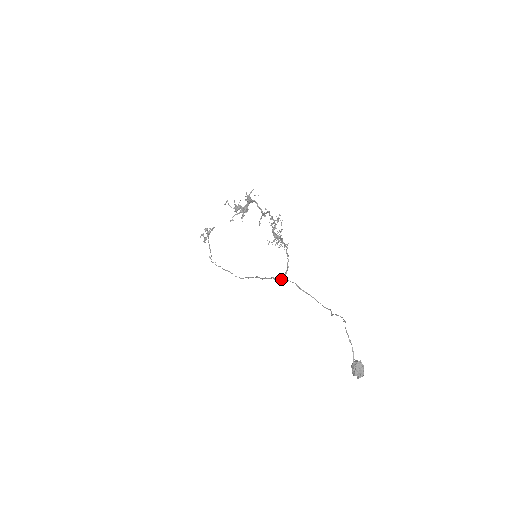
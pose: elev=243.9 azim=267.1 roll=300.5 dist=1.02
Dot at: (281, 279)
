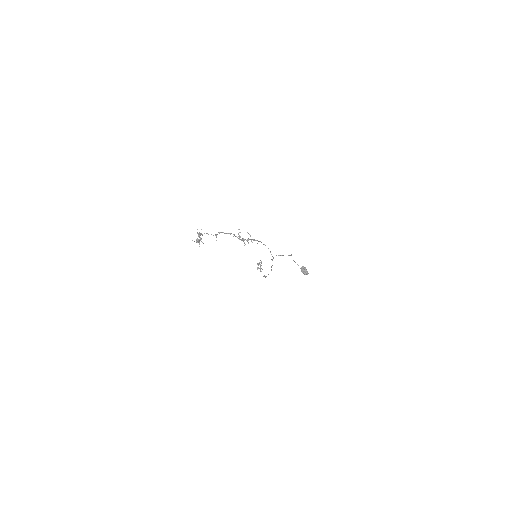
Dot at: (273, 258)
